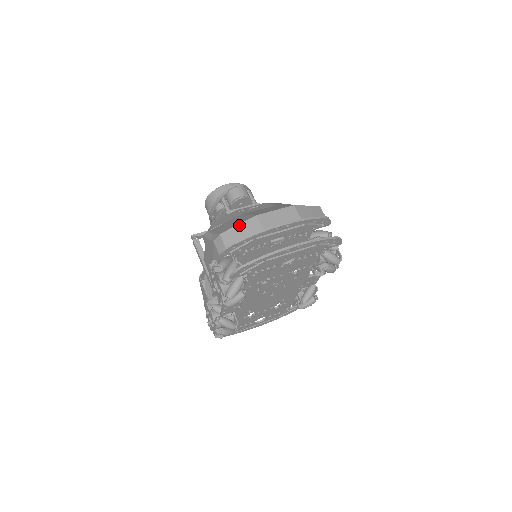
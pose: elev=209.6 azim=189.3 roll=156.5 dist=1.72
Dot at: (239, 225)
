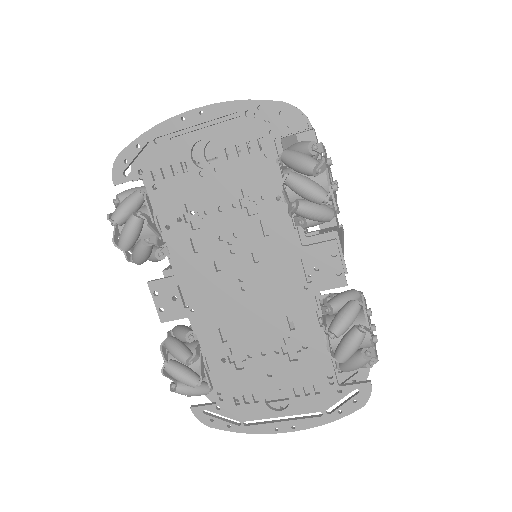
Dot at: occluded
